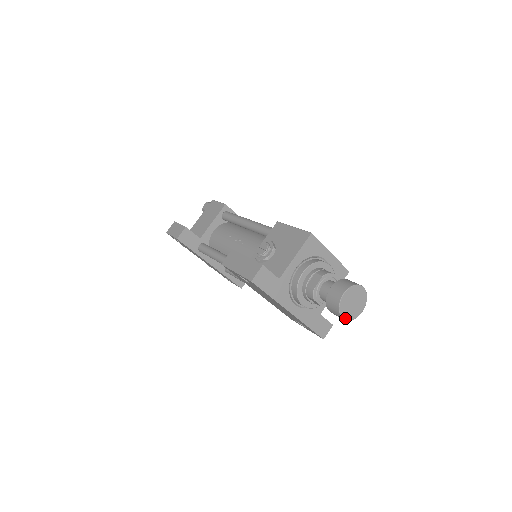
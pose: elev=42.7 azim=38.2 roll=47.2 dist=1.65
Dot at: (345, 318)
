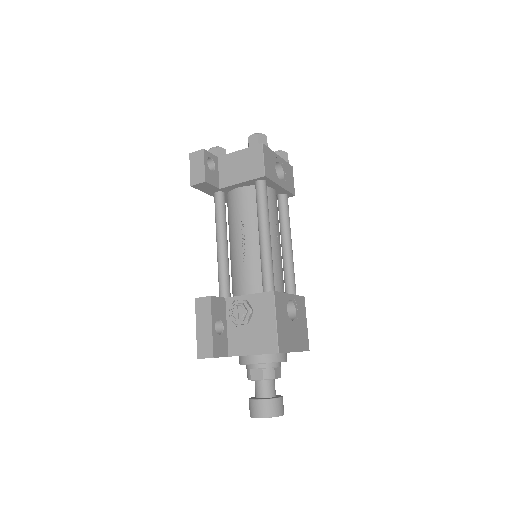
Dot at: occluded
